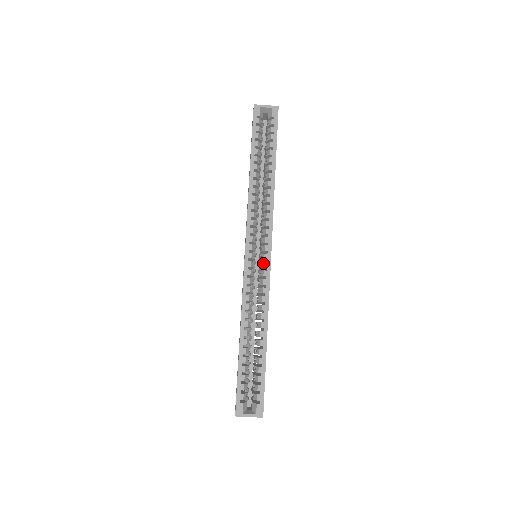
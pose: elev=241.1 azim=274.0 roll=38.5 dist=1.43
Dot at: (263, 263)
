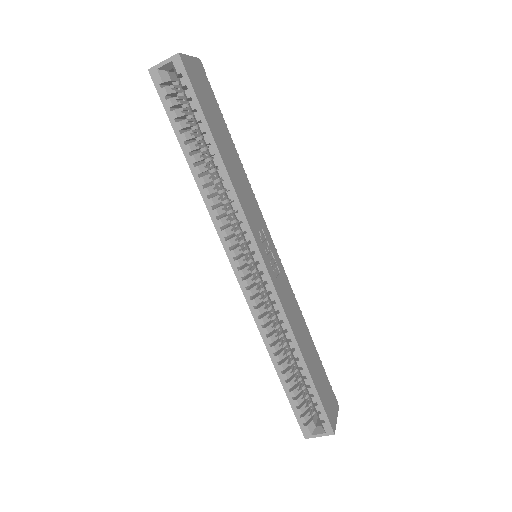
Dot at: (260, 276)
